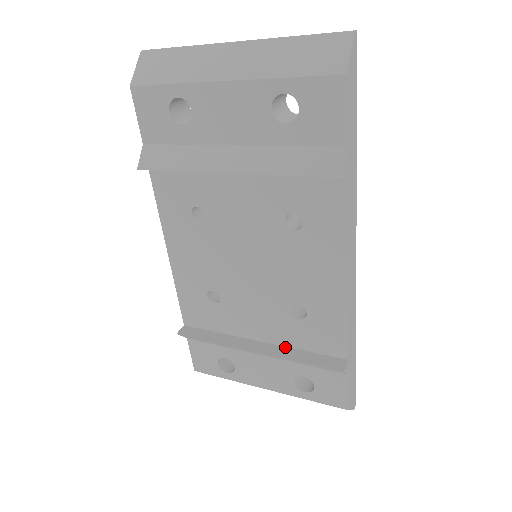
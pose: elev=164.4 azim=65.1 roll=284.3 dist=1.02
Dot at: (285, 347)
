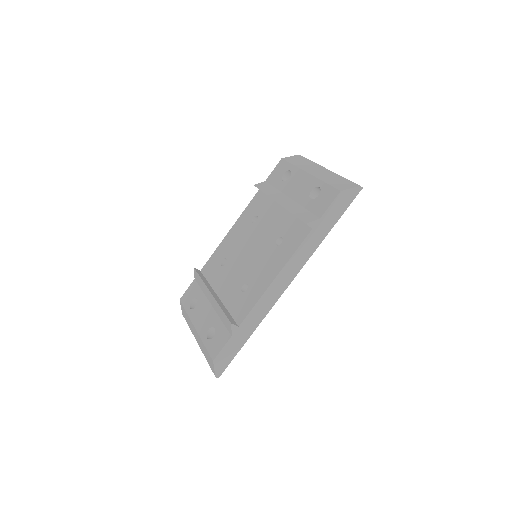
Dot at: (223, 304)
